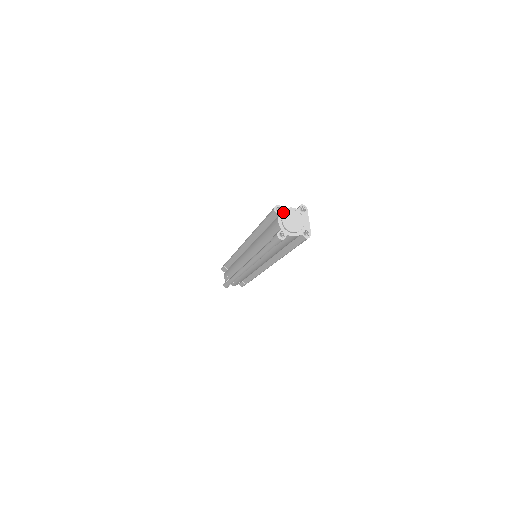
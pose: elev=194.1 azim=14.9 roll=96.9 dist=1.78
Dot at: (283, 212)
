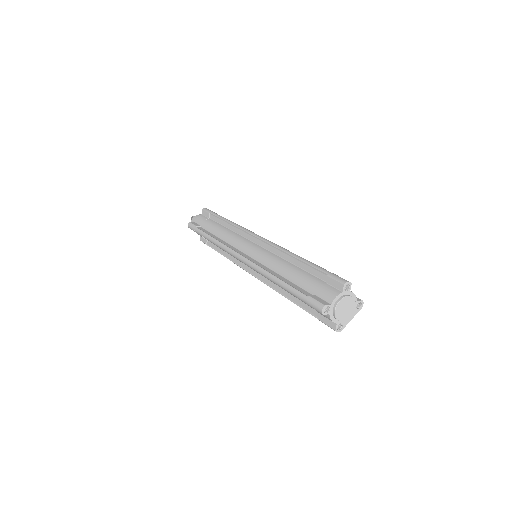
Dot at: (347, 292)
